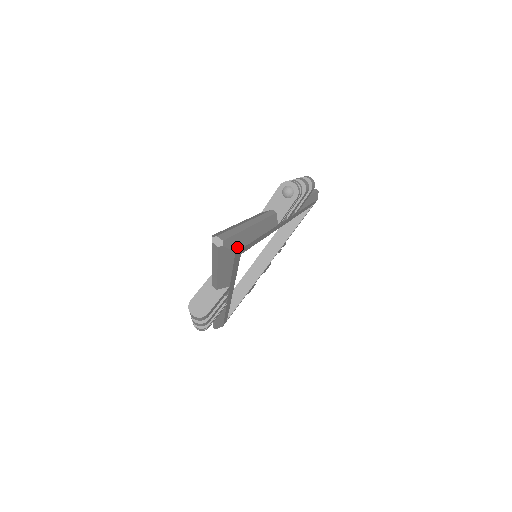
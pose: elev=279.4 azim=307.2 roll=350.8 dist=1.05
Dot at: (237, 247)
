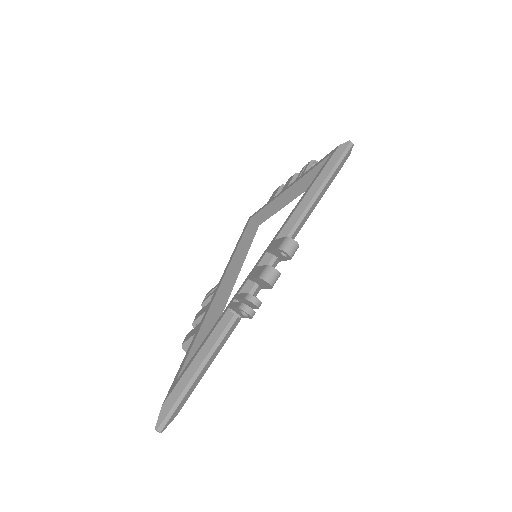
Dot at: (179, 411)
